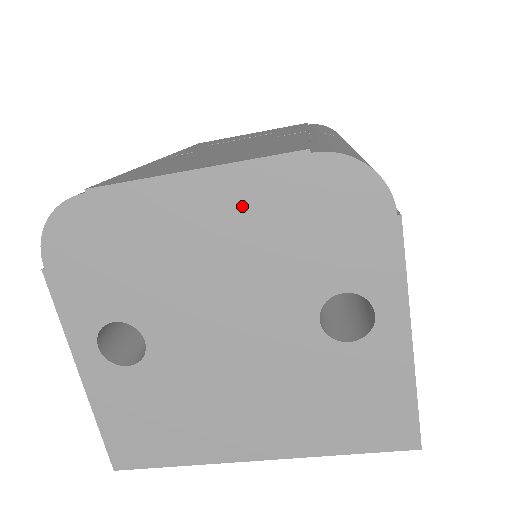
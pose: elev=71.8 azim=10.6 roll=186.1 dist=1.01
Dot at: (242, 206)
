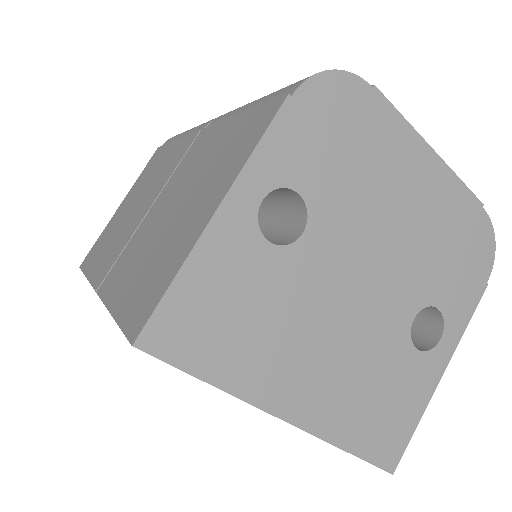
Dot at: (437, 200)
